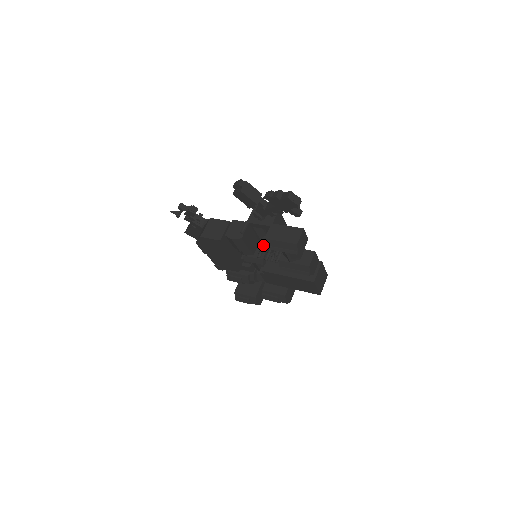
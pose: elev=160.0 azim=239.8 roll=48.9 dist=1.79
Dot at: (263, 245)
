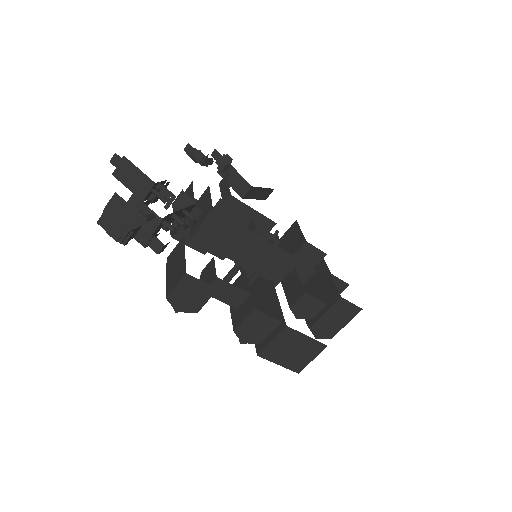
Dot at: occluded
